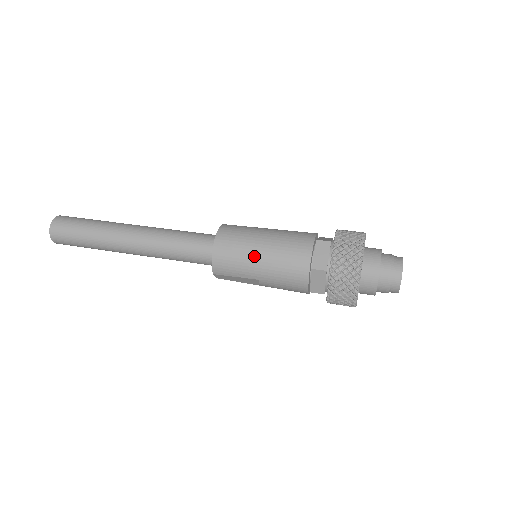
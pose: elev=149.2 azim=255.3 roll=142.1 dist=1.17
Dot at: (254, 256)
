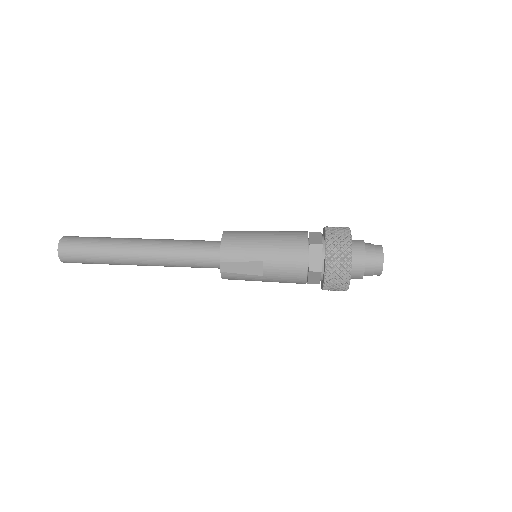
Dot at: (259, 239)
